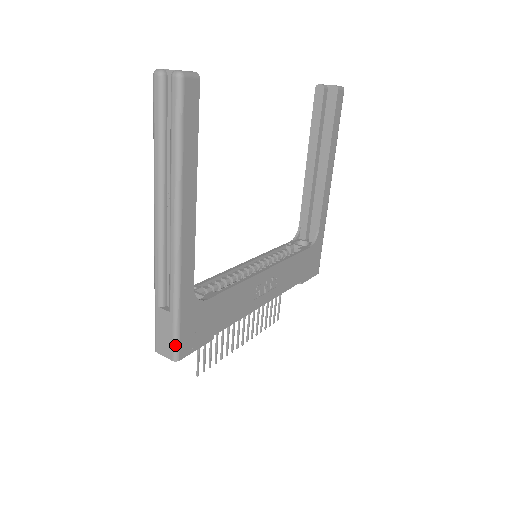
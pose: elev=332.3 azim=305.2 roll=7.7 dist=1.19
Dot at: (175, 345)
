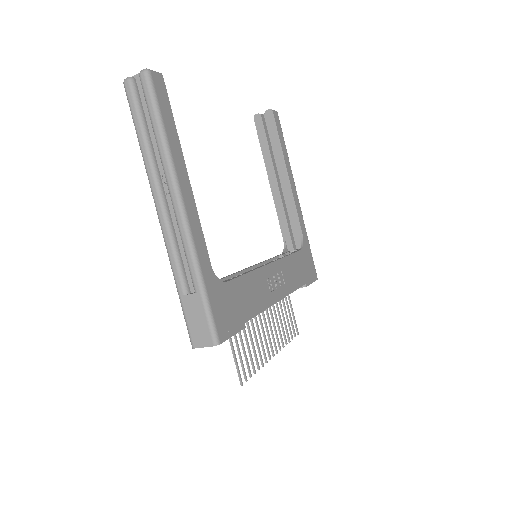
Dot at: (211, 327)
